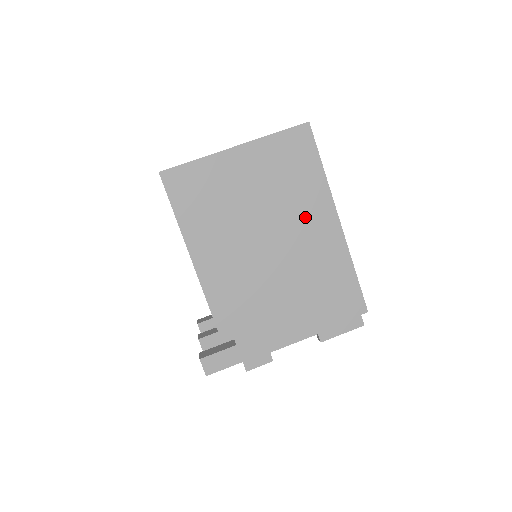
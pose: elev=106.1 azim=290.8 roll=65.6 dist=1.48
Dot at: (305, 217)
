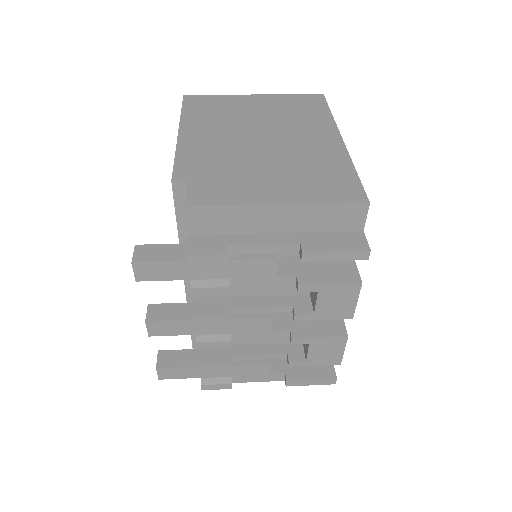
Dot at: (305, 132)
